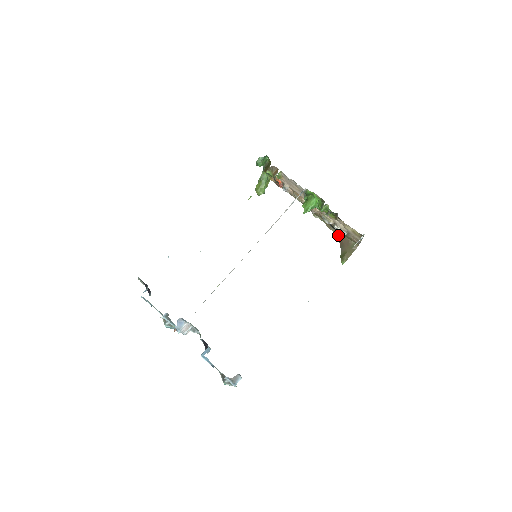
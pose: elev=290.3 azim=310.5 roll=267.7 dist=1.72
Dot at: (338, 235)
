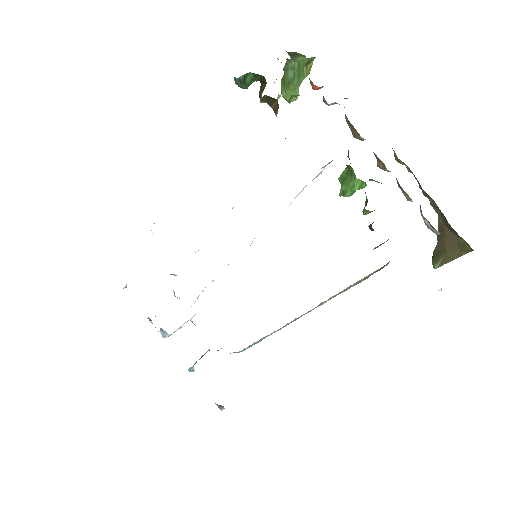
Dot at: (438, 212)
